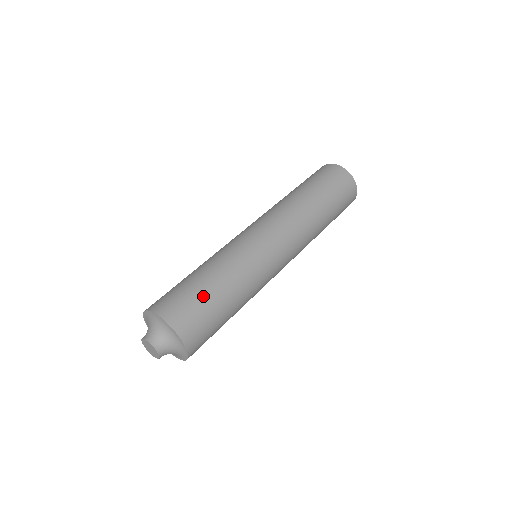
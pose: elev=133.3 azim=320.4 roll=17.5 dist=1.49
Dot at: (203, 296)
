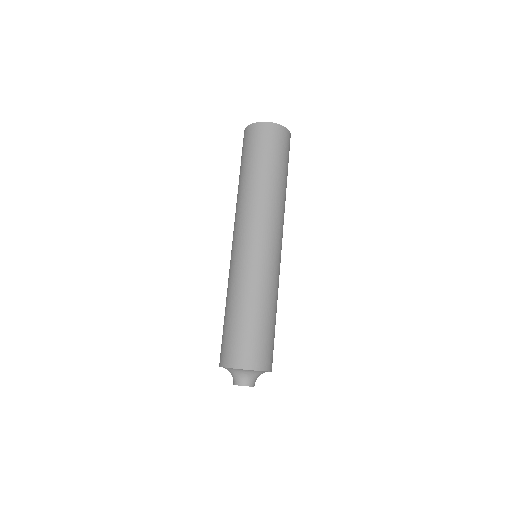
Dot at: (266, 332)
